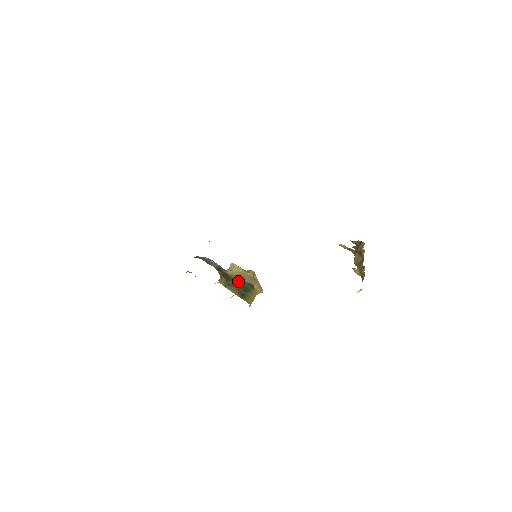
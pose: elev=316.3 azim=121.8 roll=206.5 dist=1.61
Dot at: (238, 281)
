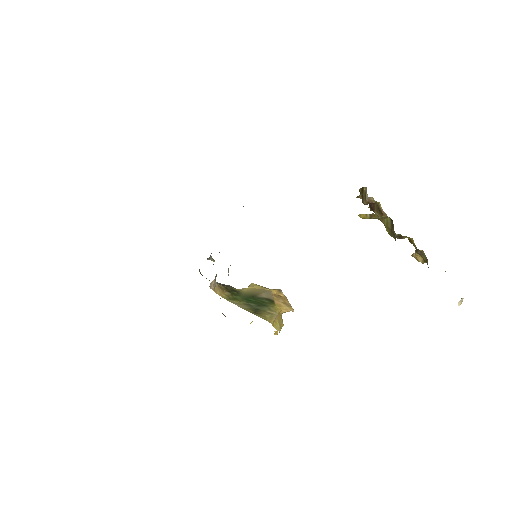
Dot at: (250, 296)
